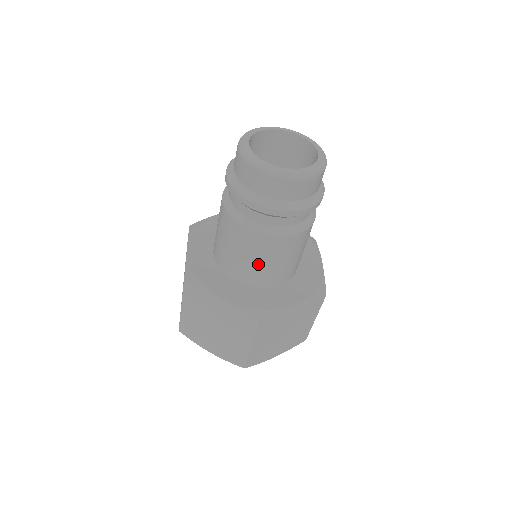
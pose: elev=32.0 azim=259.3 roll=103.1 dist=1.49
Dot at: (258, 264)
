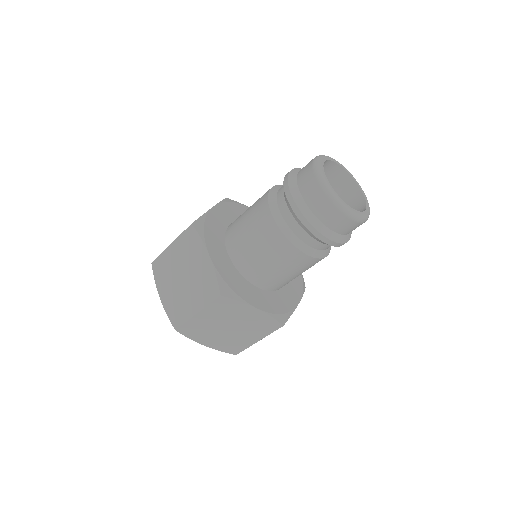
Dot at: (257, 253)
